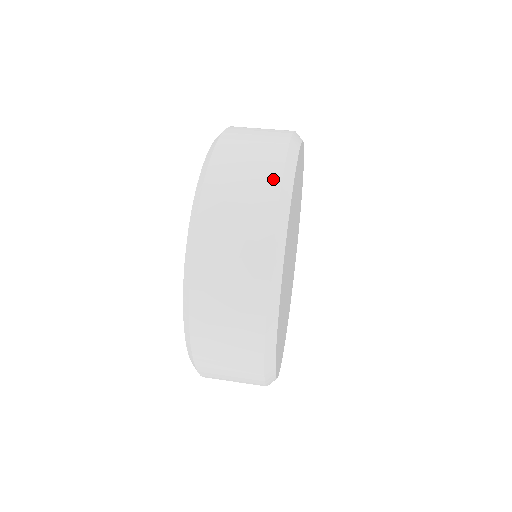
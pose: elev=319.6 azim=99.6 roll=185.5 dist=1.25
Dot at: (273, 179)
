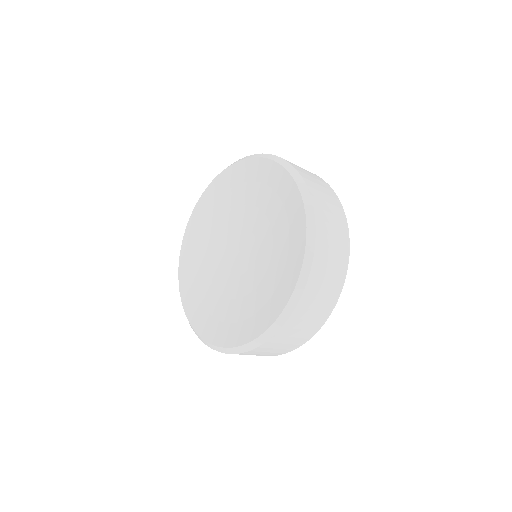
Dot at: (328, 185)
